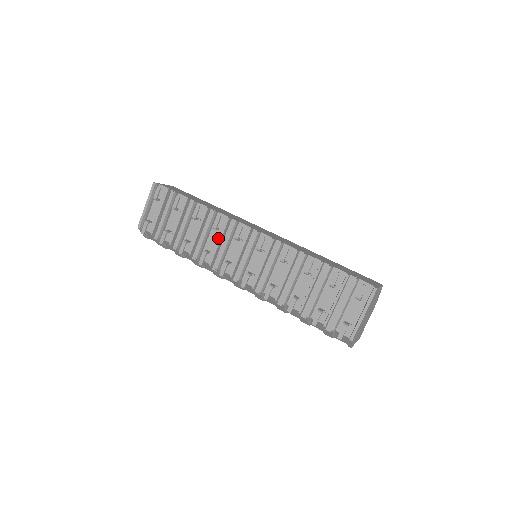
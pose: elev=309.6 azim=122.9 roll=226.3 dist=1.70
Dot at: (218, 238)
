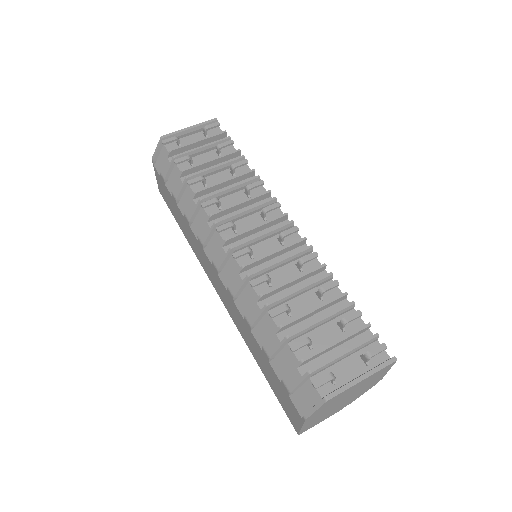
Dot at: occluded
